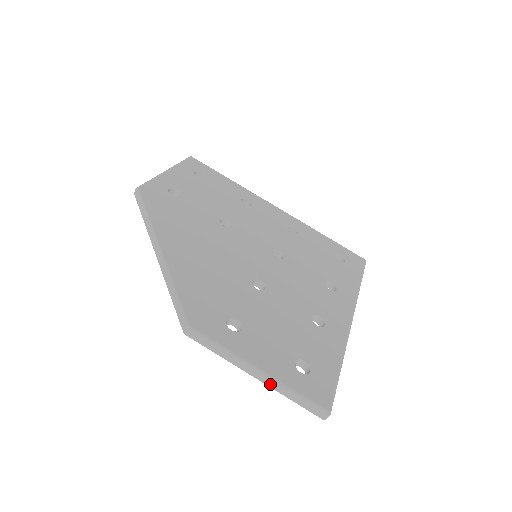
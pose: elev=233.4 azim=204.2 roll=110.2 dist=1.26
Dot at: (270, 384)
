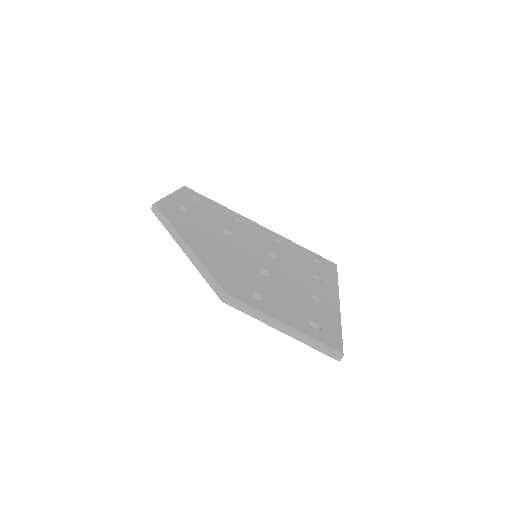
Dot at: (295, 336)
